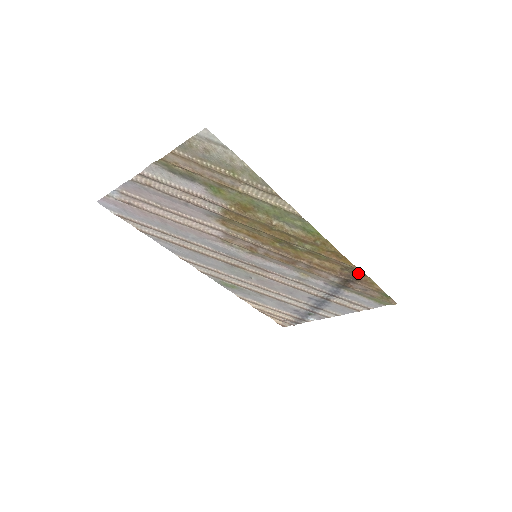
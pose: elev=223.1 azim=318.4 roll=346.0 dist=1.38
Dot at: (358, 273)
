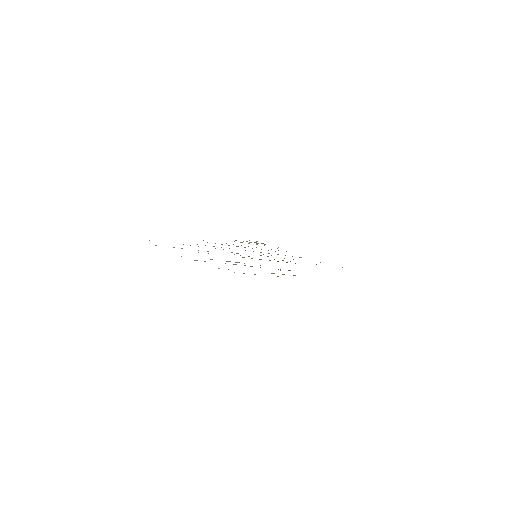
Dot at: occluded
